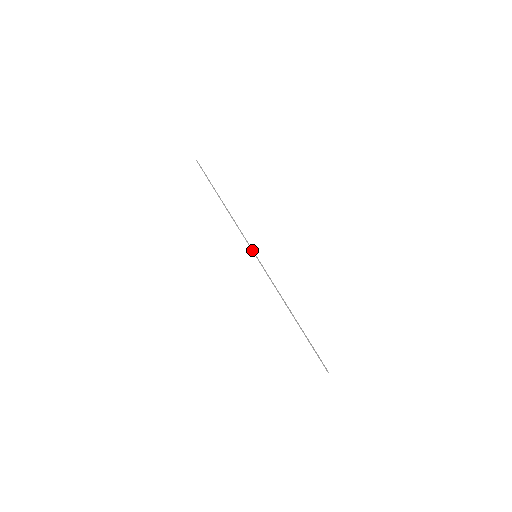
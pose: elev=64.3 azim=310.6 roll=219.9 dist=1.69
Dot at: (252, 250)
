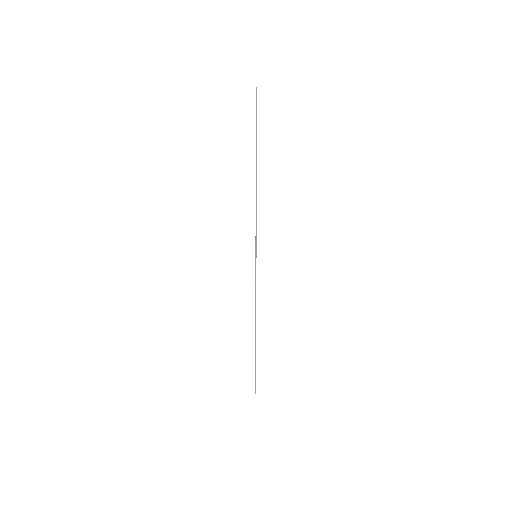
Dot at: (256, 248)
